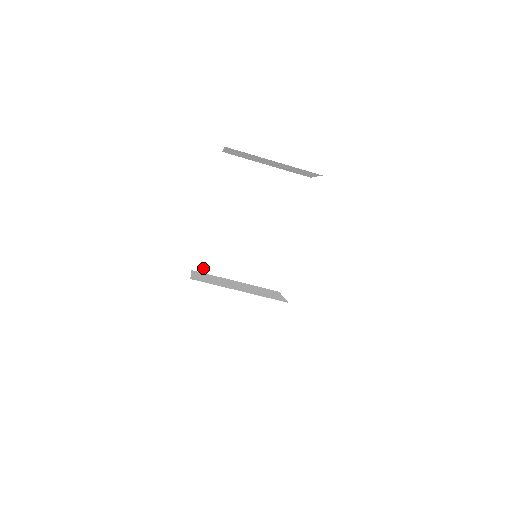
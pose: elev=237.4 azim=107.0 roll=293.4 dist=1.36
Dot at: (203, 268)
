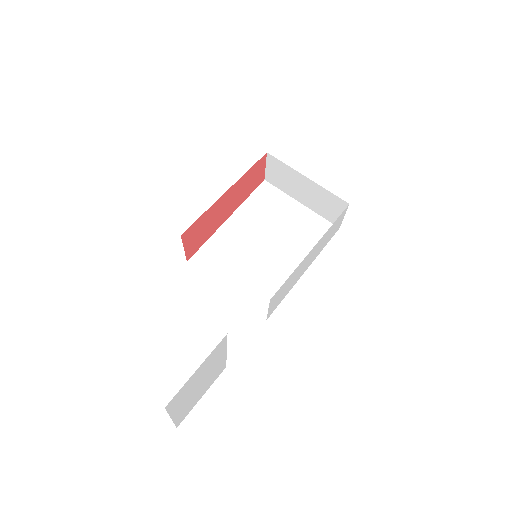
Dot at: (199, 265)
